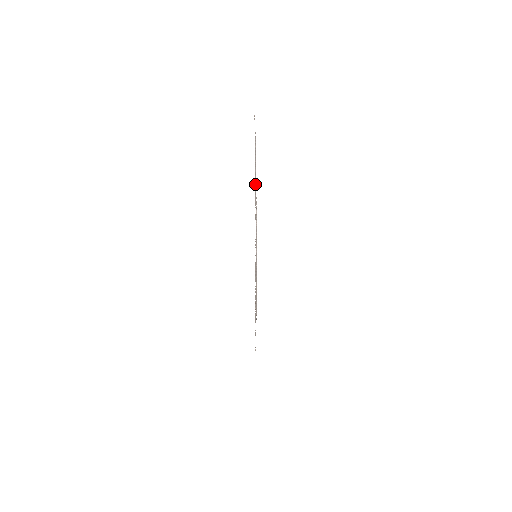
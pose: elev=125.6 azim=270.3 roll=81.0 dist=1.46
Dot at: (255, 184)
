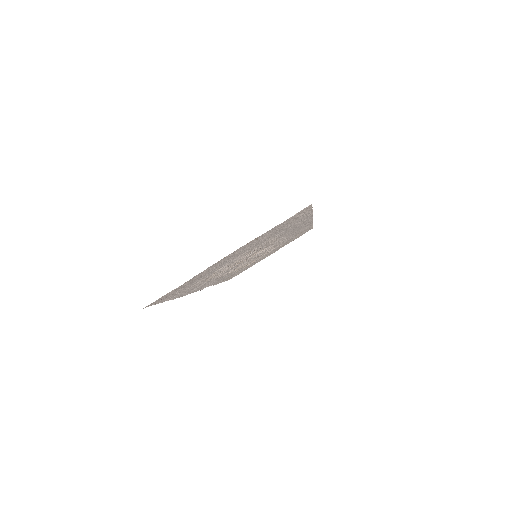
Dot at: (239, 252)
